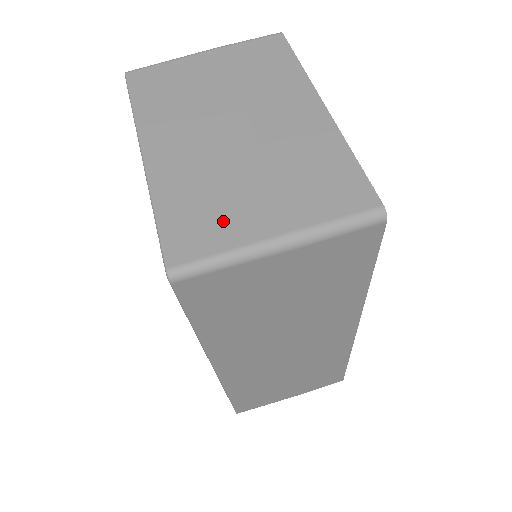
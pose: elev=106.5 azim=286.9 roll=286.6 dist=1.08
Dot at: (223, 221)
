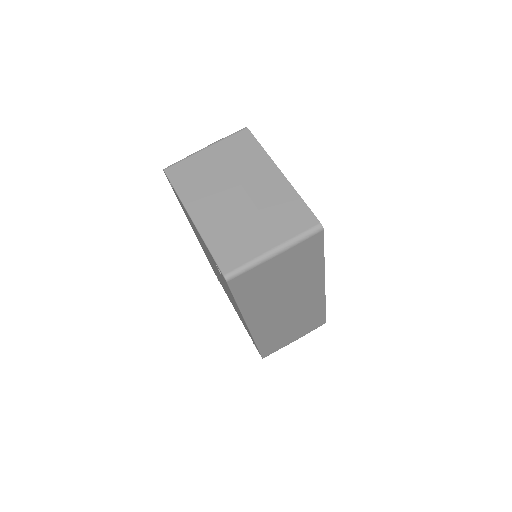
Dot at: (244, 246)
